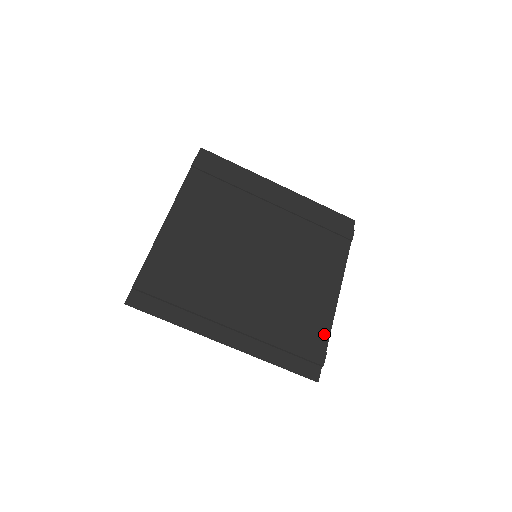
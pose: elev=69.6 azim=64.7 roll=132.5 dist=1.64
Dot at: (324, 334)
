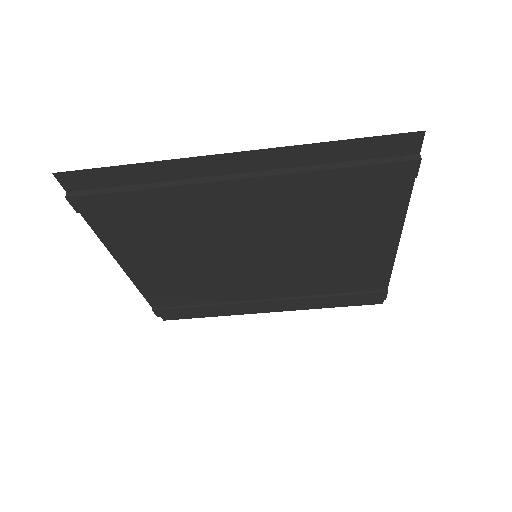
Dot at: (381, 280)
